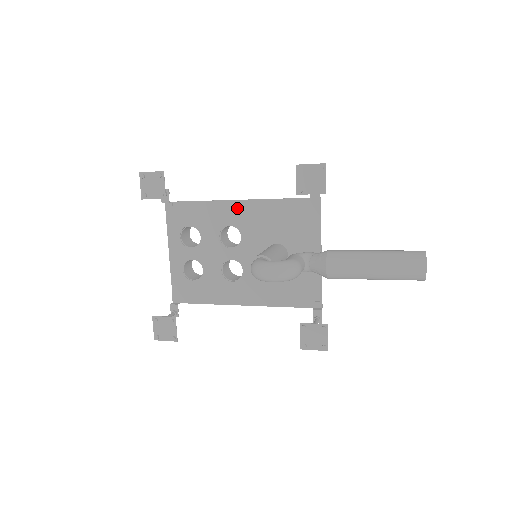
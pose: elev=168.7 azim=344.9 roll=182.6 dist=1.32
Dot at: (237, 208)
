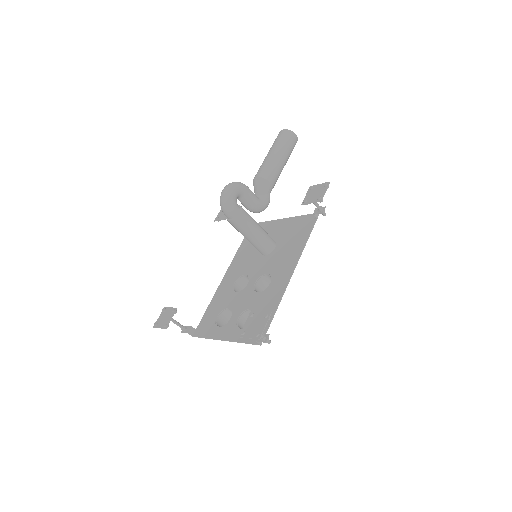
Dot at: (227, 278)
